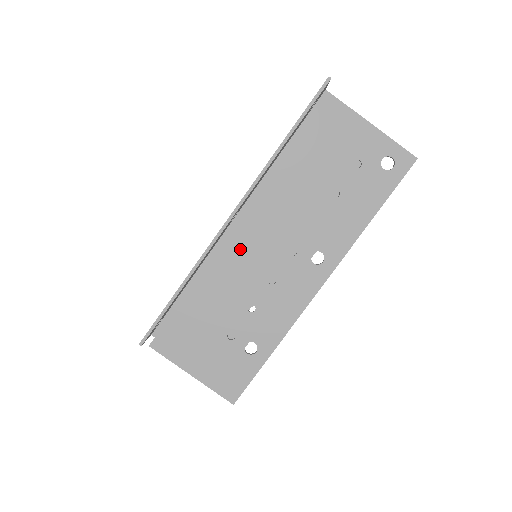
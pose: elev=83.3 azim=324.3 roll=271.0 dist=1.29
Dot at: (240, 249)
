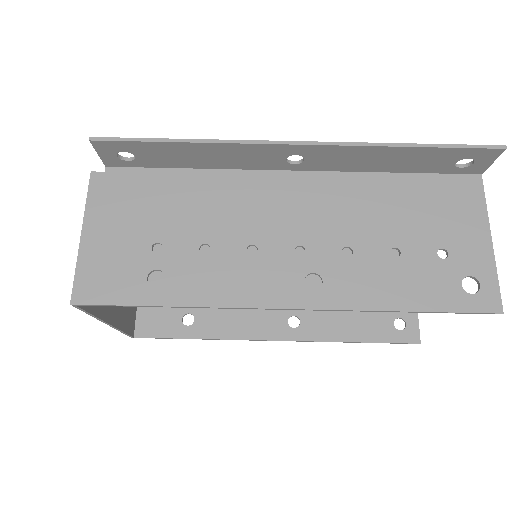
Dot at: (263, 196)
